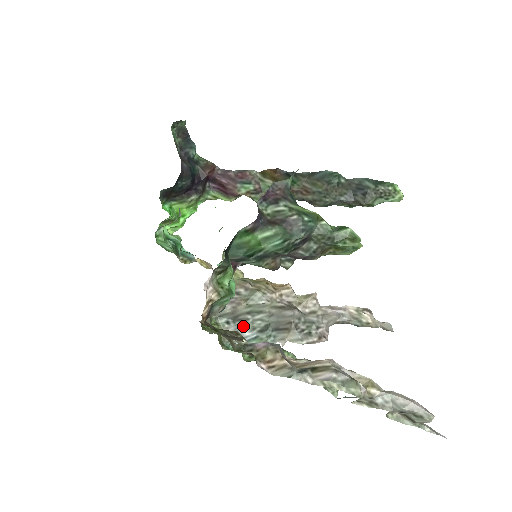
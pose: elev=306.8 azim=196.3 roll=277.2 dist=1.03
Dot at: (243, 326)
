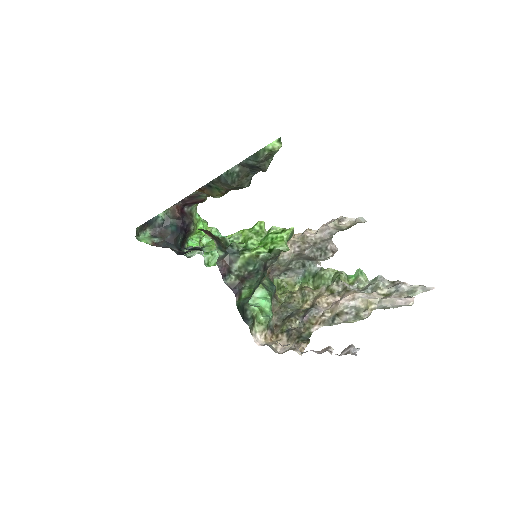
Dot at: (293, 270)
